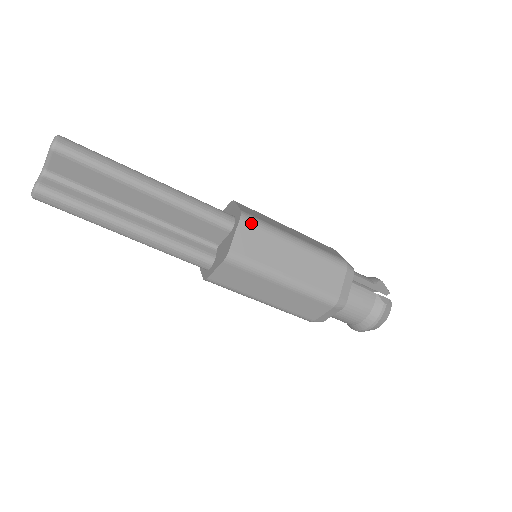
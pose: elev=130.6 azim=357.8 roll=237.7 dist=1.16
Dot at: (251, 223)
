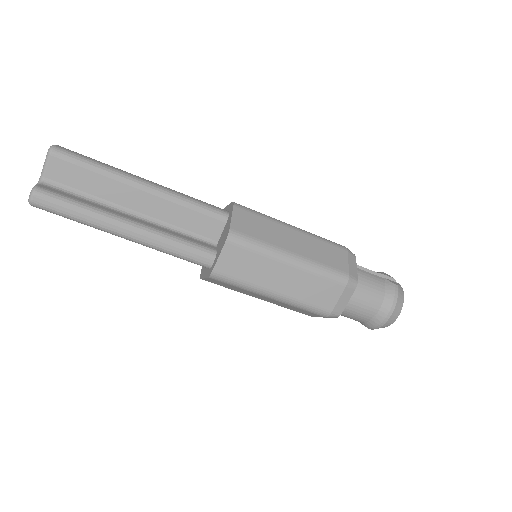
Dot at: (245, 209)
